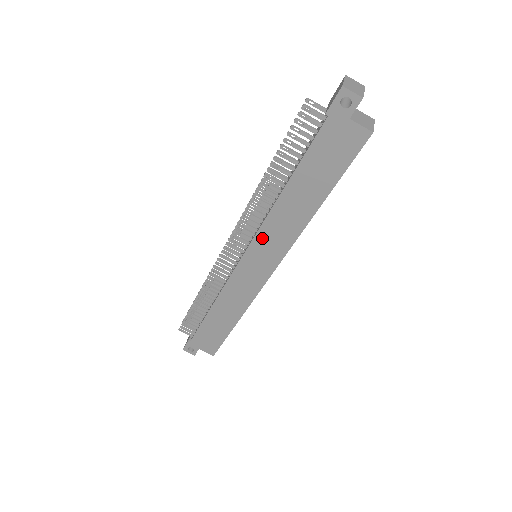
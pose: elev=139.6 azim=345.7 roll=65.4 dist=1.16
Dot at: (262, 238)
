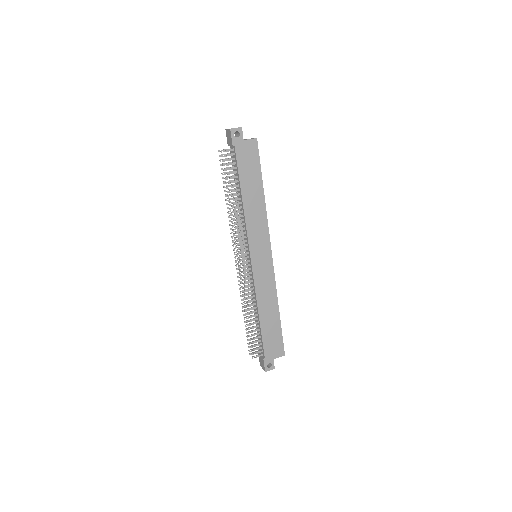
Dot at: (252, 237)
